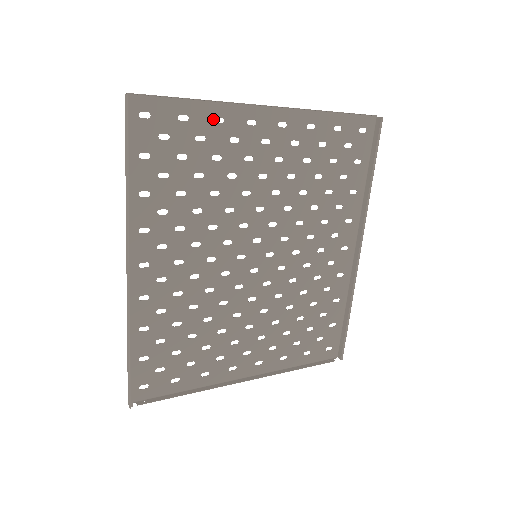
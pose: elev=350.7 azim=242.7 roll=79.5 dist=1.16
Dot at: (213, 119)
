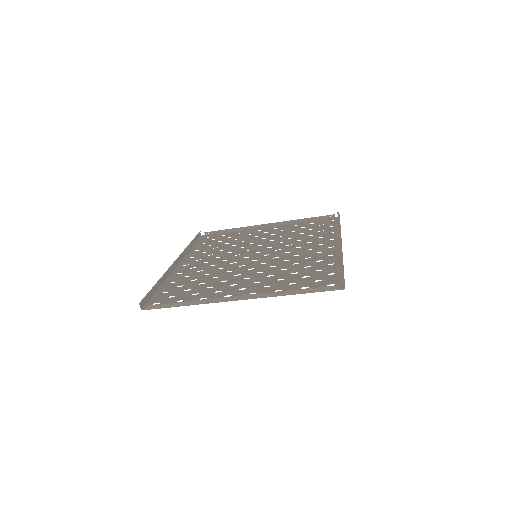
Dot at: (238, 233)
